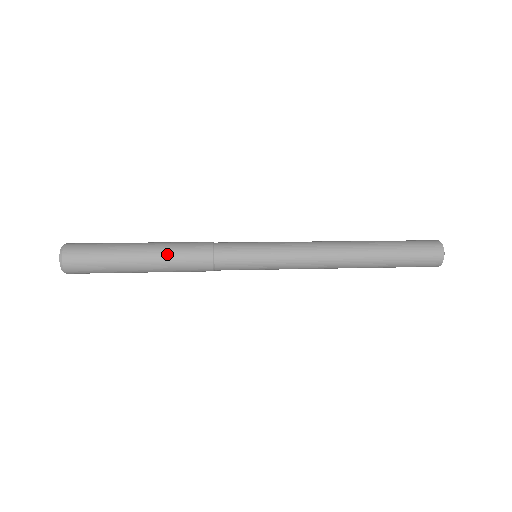
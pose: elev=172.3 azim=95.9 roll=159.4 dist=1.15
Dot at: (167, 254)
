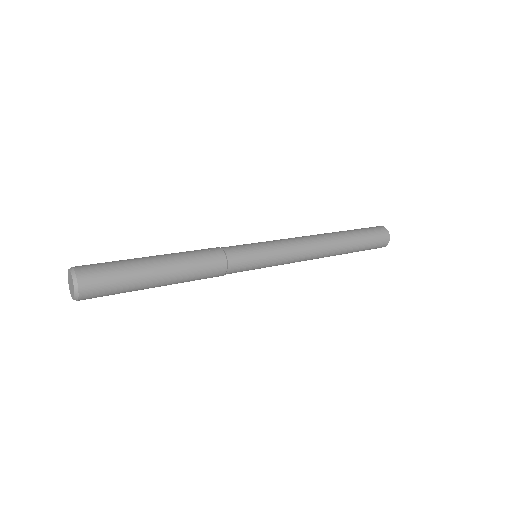
Dot at: (186, 276)
